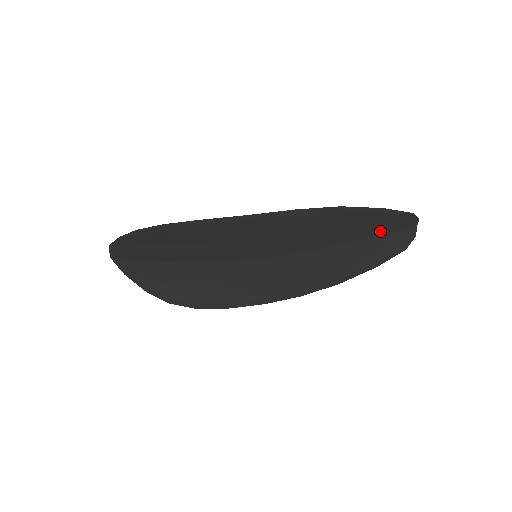
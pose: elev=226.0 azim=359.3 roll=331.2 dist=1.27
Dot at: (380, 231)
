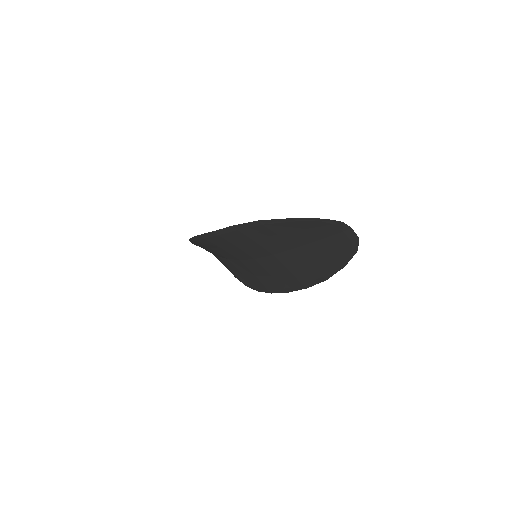
Dot at: (317, 235)
